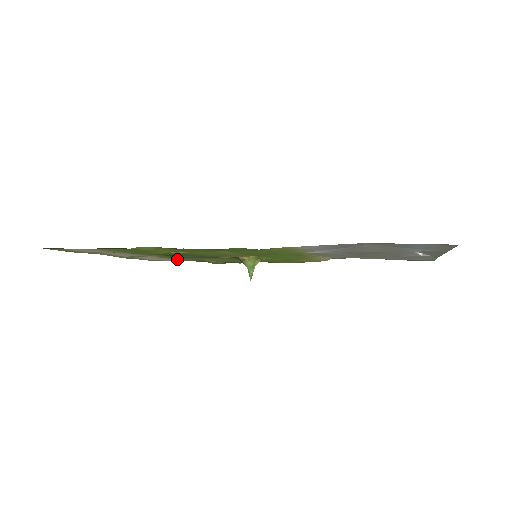
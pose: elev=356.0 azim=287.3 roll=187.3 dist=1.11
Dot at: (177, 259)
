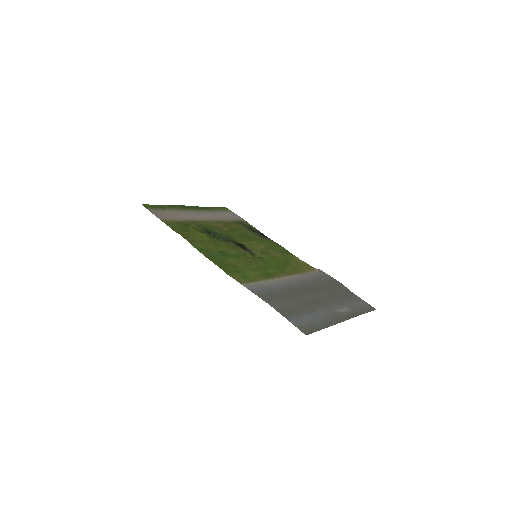
Dot at: (230, 222)
